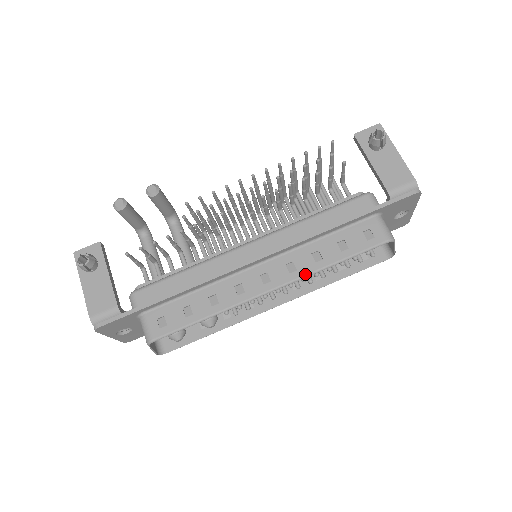
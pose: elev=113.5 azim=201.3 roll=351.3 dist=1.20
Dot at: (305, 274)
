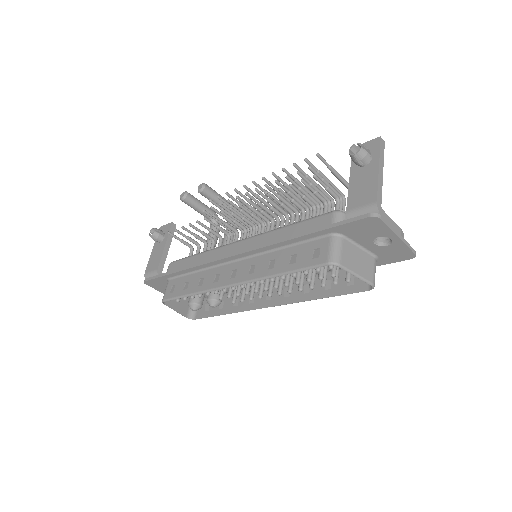
Dot at: (256, 278)
